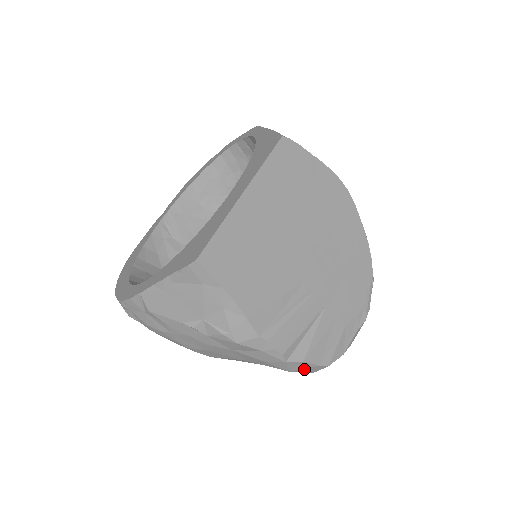
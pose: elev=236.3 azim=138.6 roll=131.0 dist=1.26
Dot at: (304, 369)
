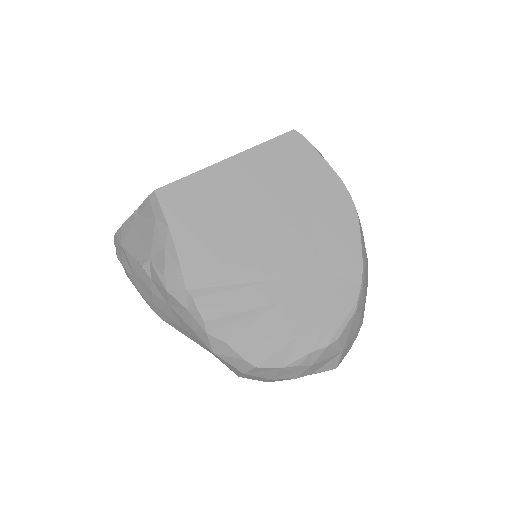
Dot at: (230, 358)
